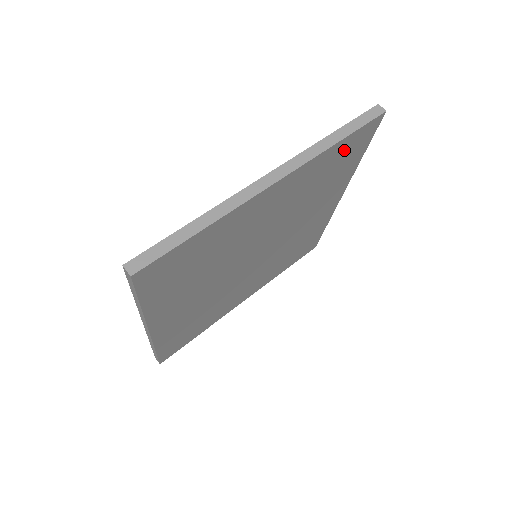
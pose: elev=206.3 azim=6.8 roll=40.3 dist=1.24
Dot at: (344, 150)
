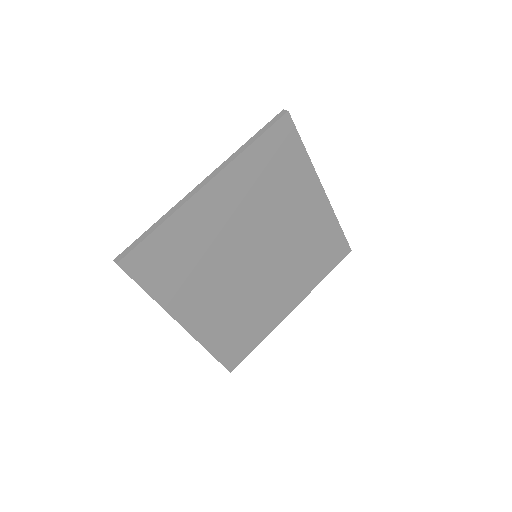
Dot at: (269, 150)
